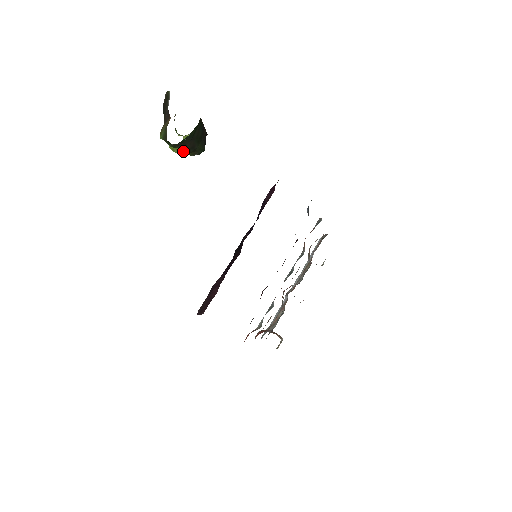
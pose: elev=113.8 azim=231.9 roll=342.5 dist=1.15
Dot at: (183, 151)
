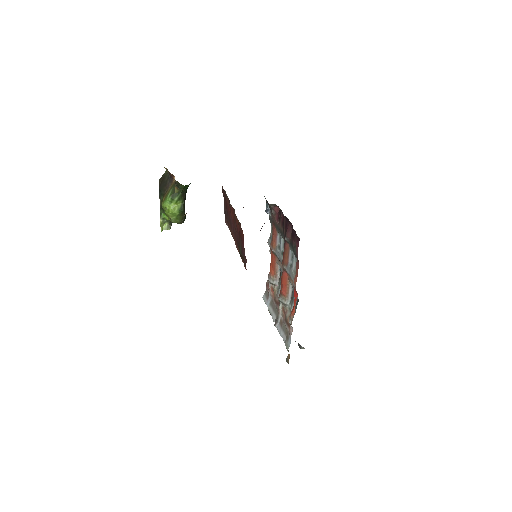
Dot at: (183, 205)
